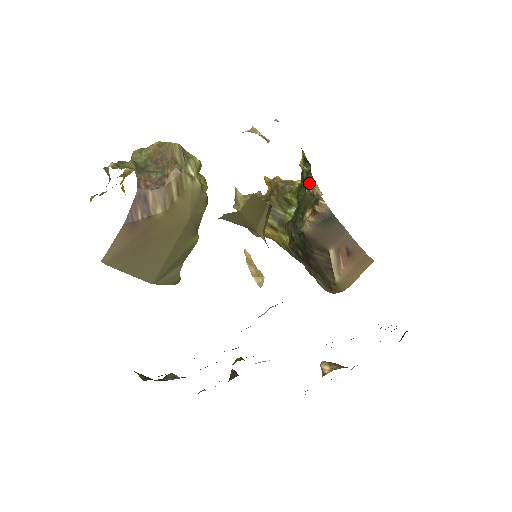
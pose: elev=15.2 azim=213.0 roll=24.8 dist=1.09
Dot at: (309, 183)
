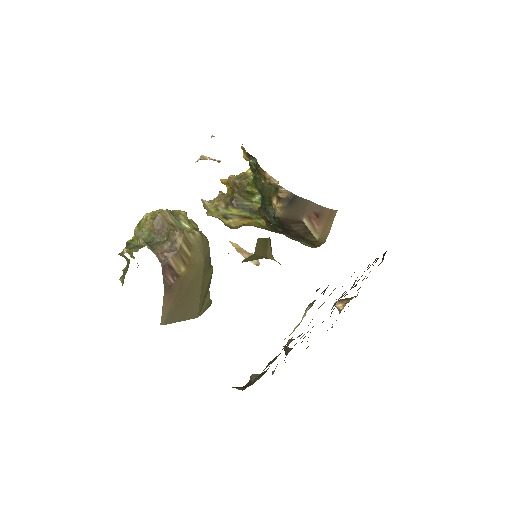
Dot at: (262, 175)
